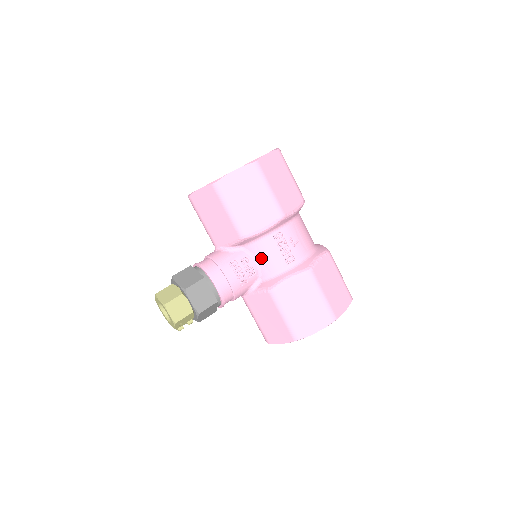
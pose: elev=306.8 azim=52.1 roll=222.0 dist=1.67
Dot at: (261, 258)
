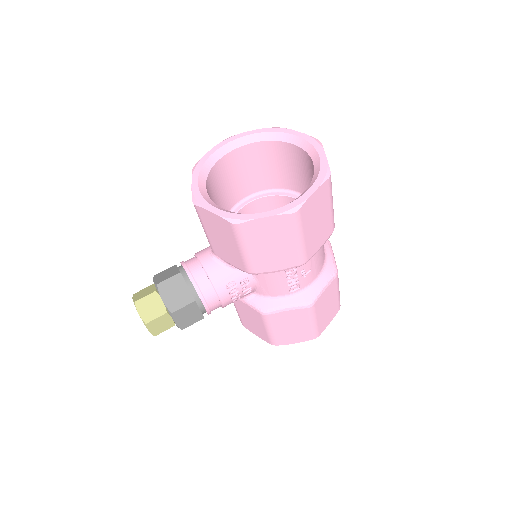
Dot at: (263, 282)
